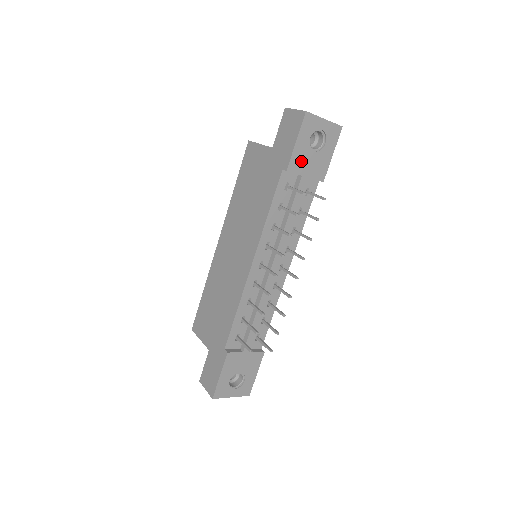
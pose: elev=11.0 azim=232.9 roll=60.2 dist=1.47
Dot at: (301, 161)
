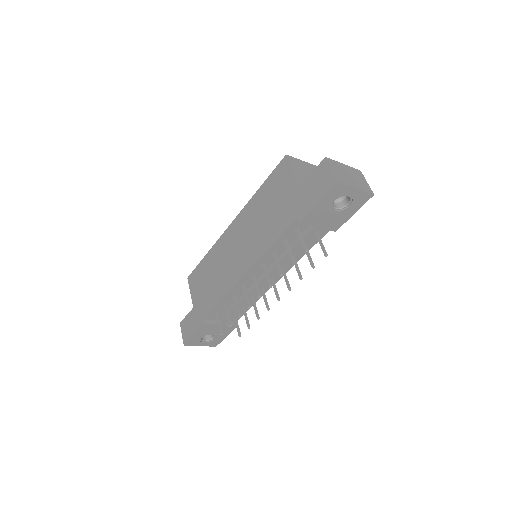
Dot at: (318, 216)
